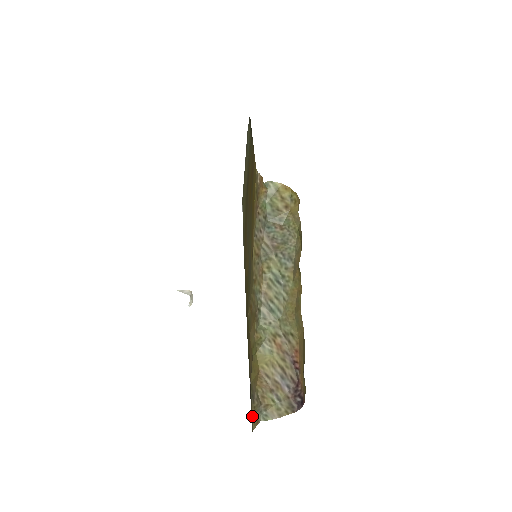
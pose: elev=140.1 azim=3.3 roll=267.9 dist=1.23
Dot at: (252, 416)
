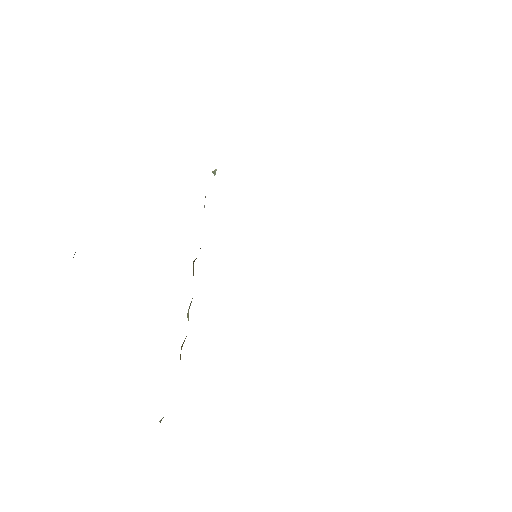
Dot at: occluded
